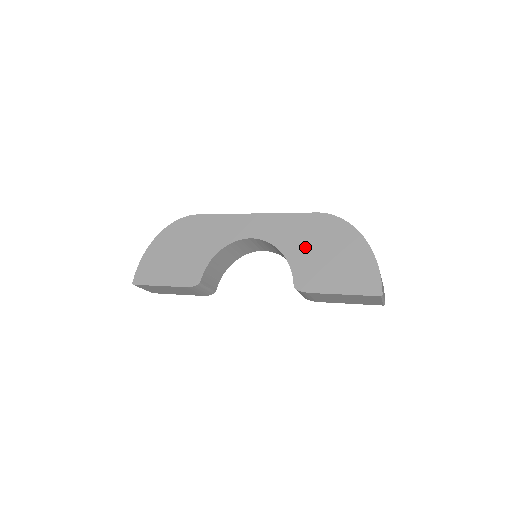
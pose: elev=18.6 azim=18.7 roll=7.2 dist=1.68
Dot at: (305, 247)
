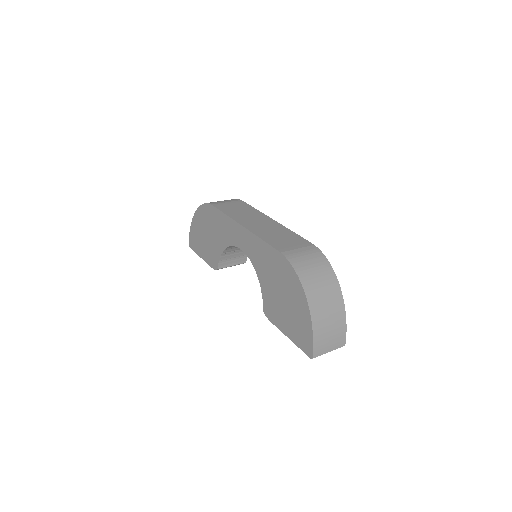
Dot at: (270, 280)
